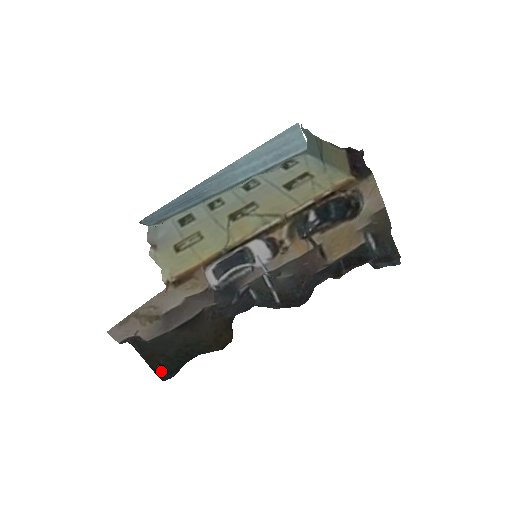
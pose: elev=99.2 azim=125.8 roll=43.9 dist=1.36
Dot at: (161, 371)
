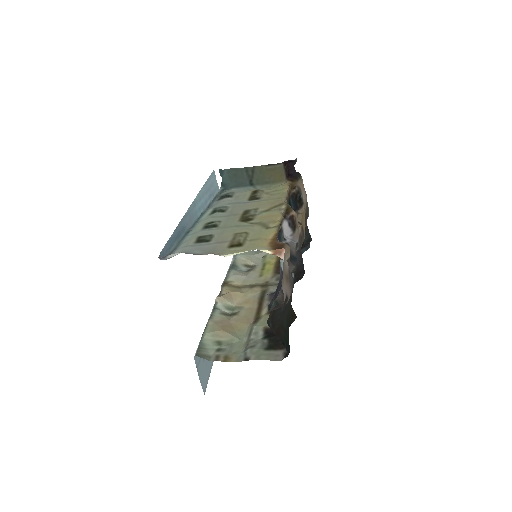
Dot at: (286, 344)
